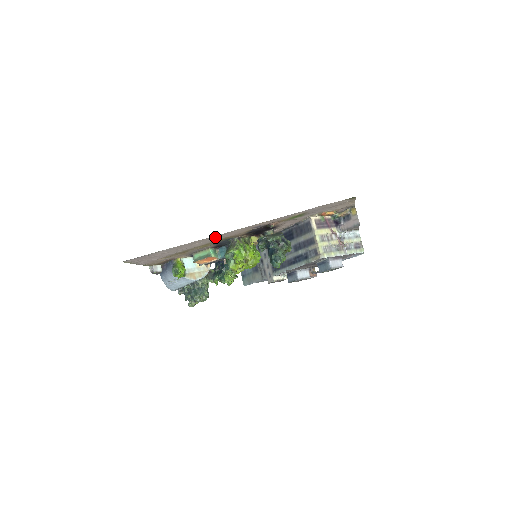
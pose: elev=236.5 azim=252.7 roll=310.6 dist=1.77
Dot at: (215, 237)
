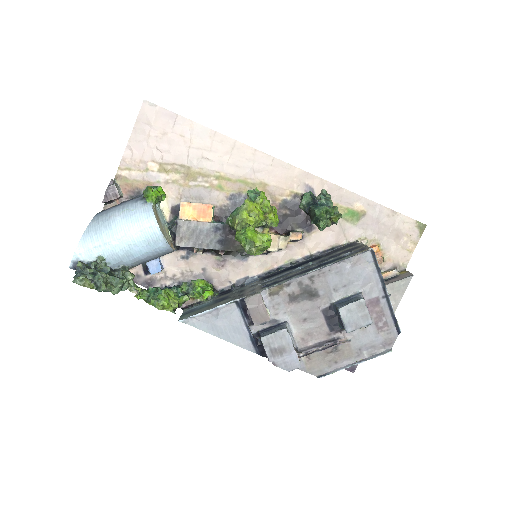
Dot at: (260, 162)
